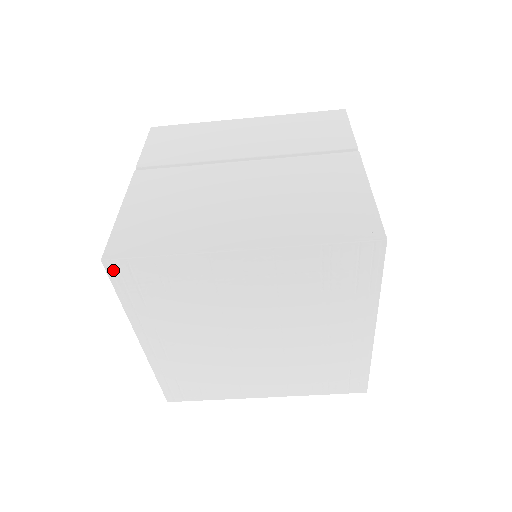
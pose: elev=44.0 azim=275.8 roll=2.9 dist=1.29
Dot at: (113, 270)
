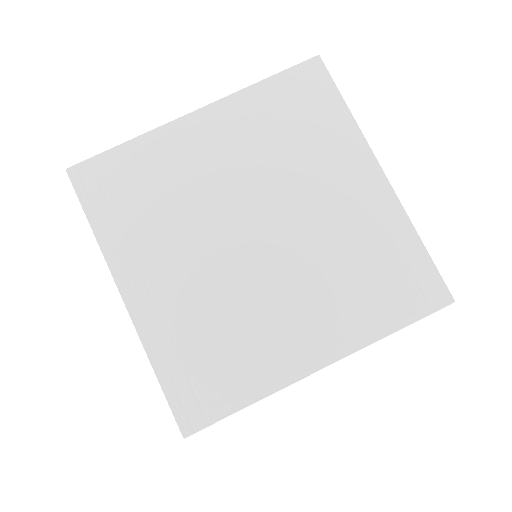
Dot at: (78, 179)
